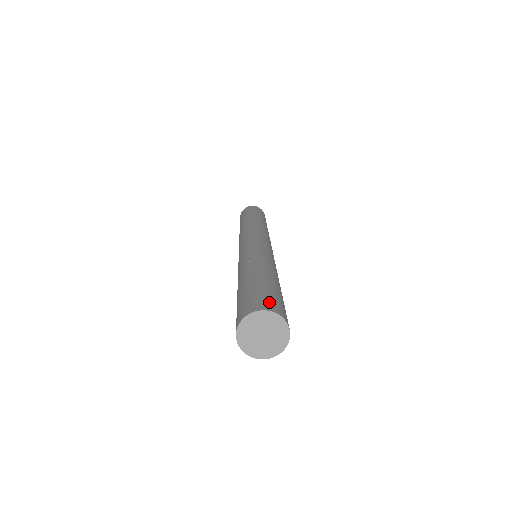
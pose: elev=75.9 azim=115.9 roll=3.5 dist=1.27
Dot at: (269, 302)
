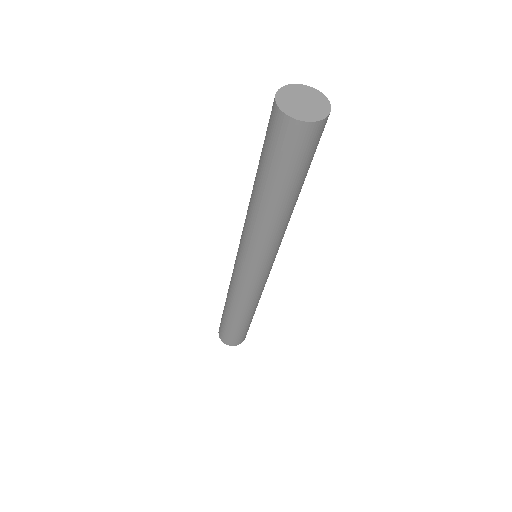
Dot at: occluded
